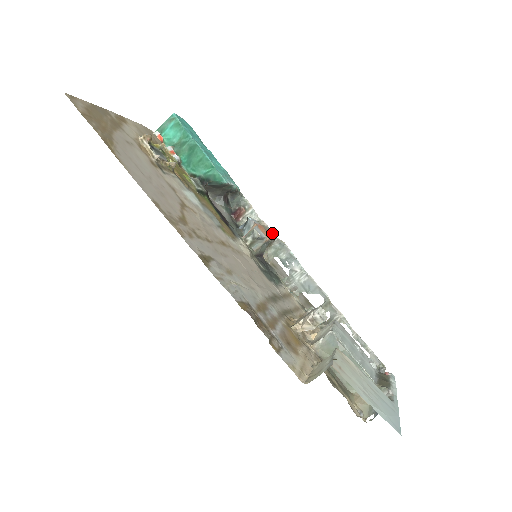
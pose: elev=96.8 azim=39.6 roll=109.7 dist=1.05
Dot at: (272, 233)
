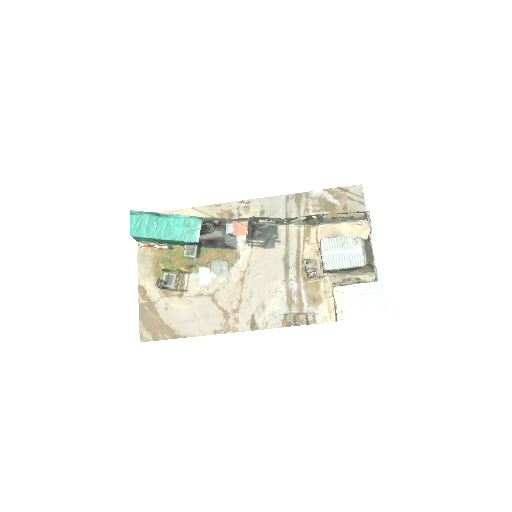
Dot at: (243, 219)
